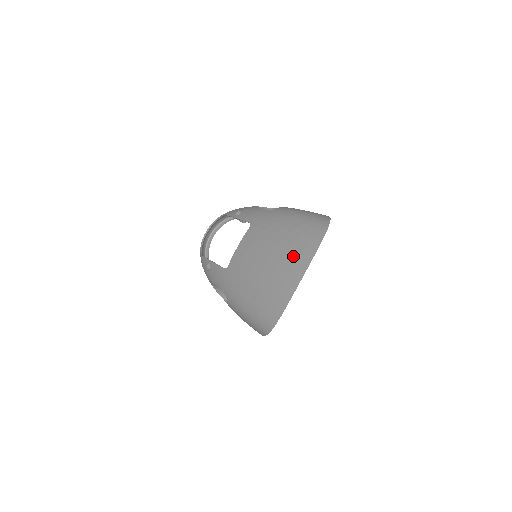
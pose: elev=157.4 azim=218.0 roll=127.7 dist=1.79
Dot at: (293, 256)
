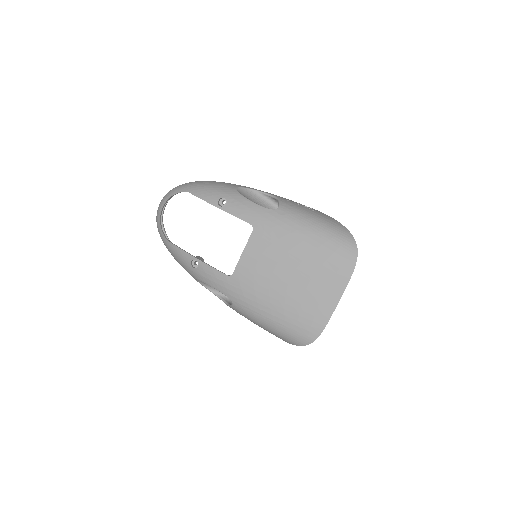
Dot at: (324, 278)
